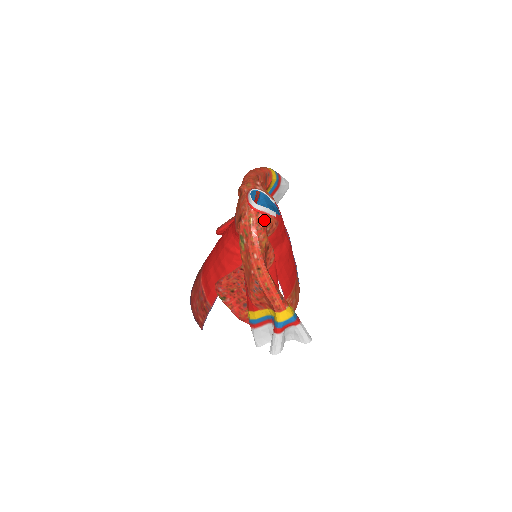
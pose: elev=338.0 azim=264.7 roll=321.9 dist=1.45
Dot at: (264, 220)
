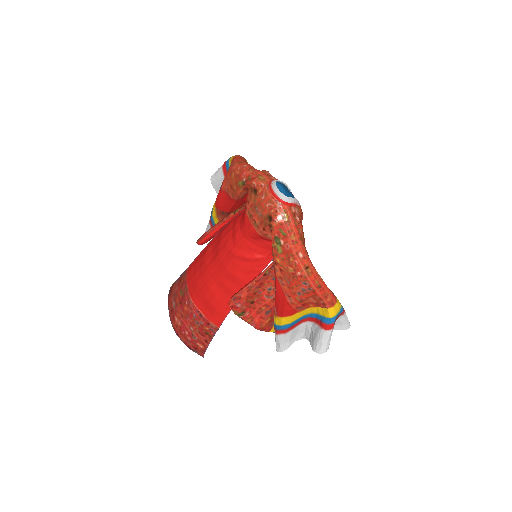
Dot at: (297, 213)
